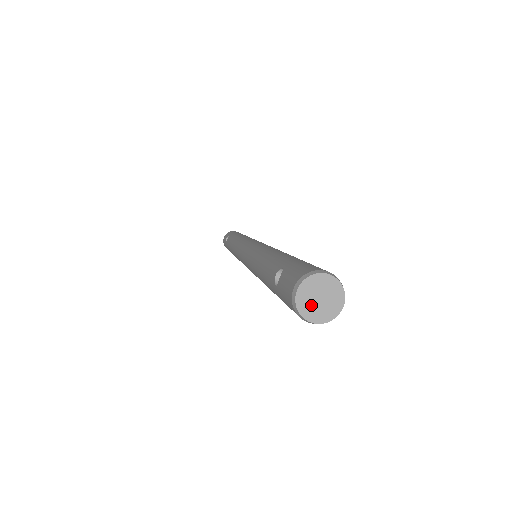
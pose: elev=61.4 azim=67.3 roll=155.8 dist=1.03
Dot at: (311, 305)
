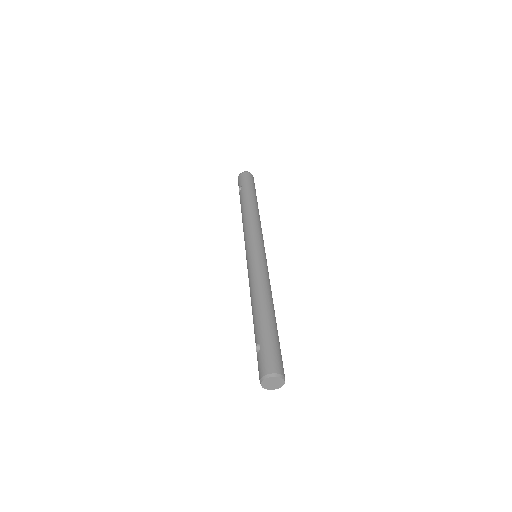
Dot at: (268, 385)
